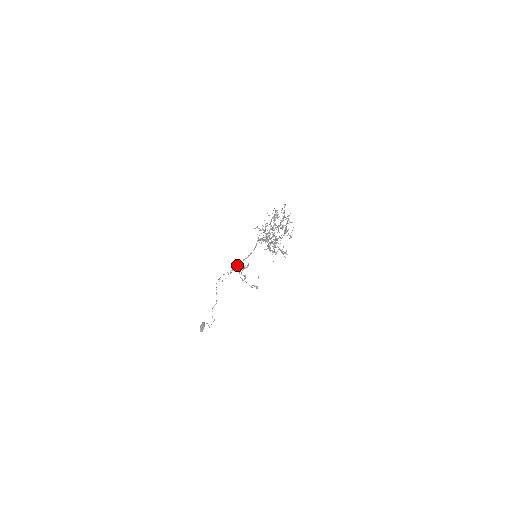
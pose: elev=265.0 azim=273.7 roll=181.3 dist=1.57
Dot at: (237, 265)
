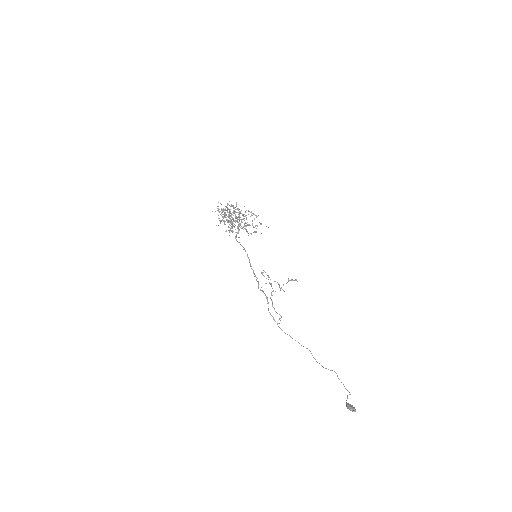
Dot at: occluded
